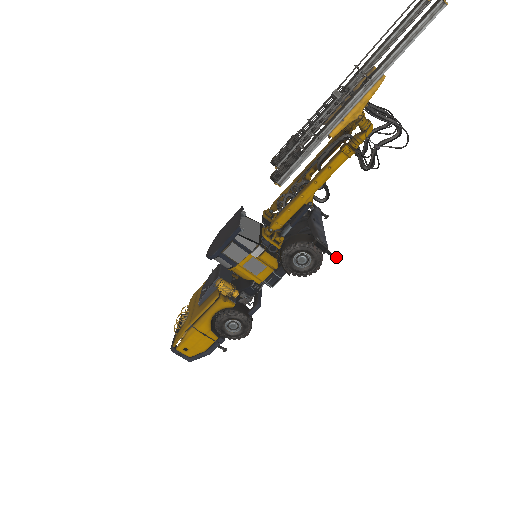
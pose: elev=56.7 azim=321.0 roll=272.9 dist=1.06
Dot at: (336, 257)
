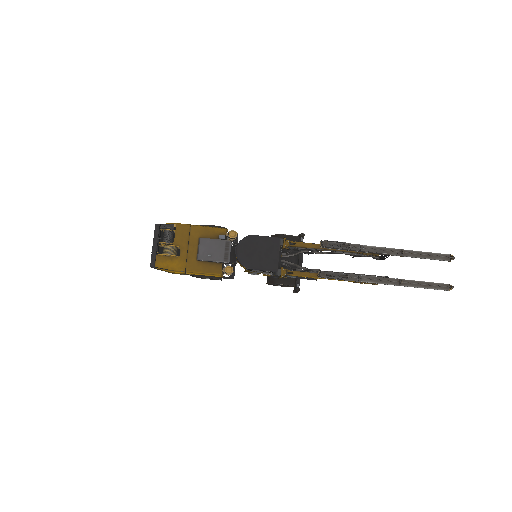
Dot at: occluded
